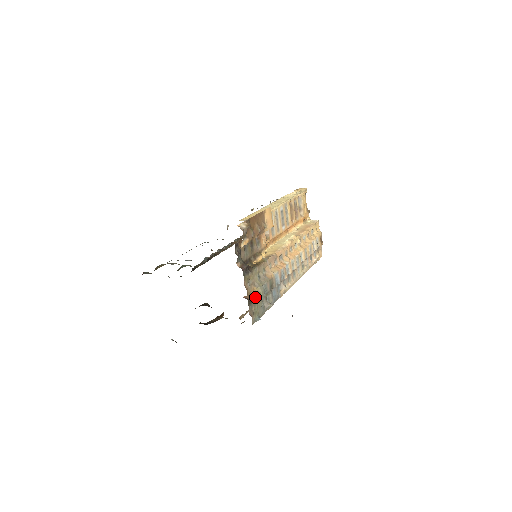
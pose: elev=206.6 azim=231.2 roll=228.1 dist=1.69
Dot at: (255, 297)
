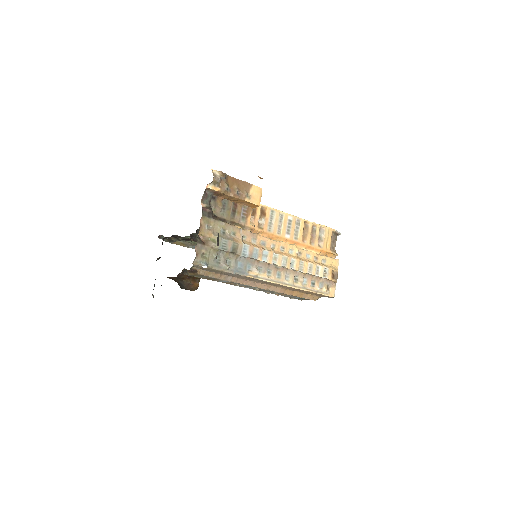
Dot at: (209, 243)
